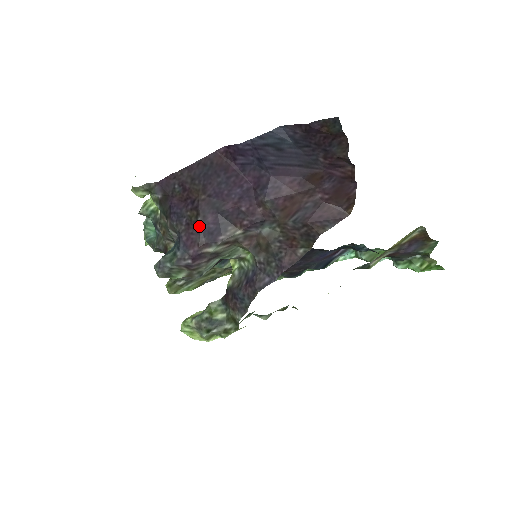
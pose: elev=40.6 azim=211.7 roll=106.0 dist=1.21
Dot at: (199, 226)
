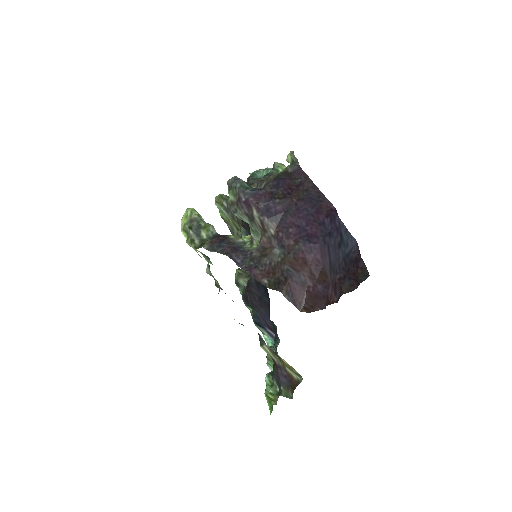
Dot at: (272, 201)
